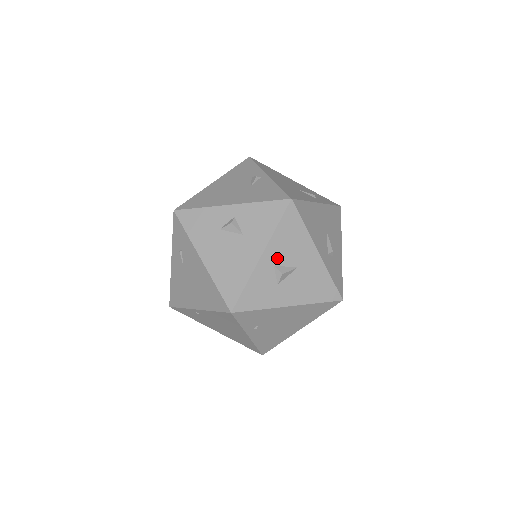
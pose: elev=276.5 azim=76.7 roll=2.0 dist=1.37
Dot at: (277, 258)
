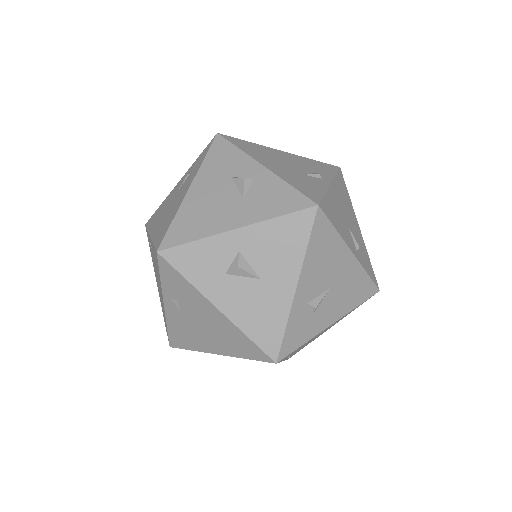
Dot at: (249, 248)
